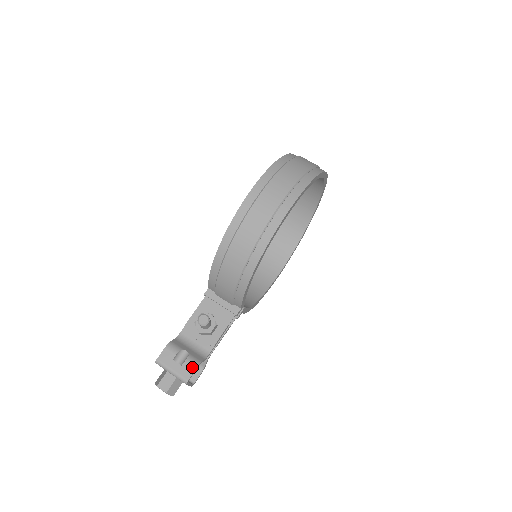
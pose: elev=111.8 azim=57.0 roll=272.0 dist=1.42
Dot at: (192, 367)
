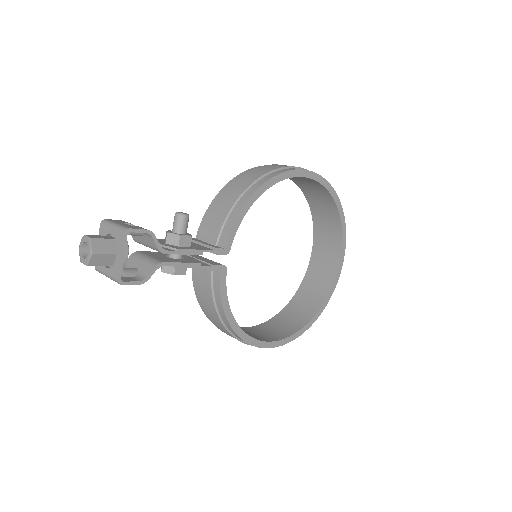
Dot at: (143, 228)
